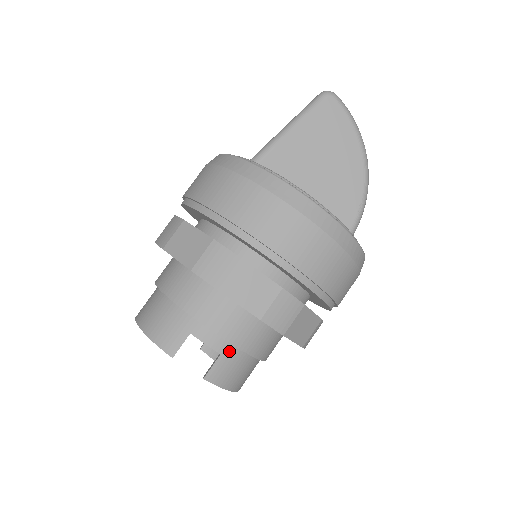
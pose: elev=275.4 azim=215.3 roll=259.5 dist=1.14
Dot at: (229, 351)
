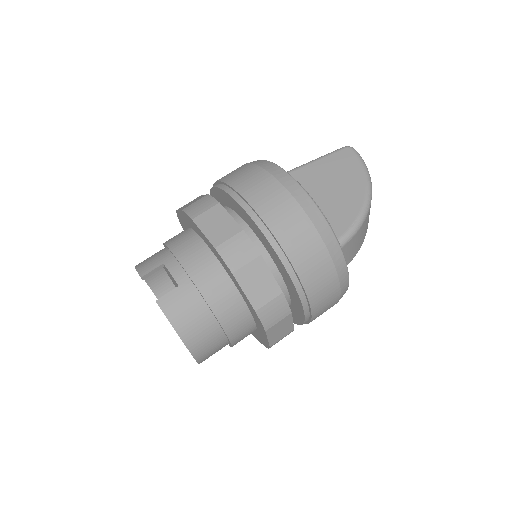
Dot at: (187, 287)
